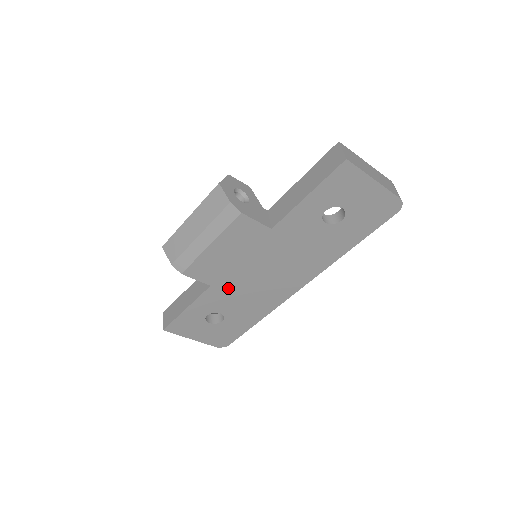
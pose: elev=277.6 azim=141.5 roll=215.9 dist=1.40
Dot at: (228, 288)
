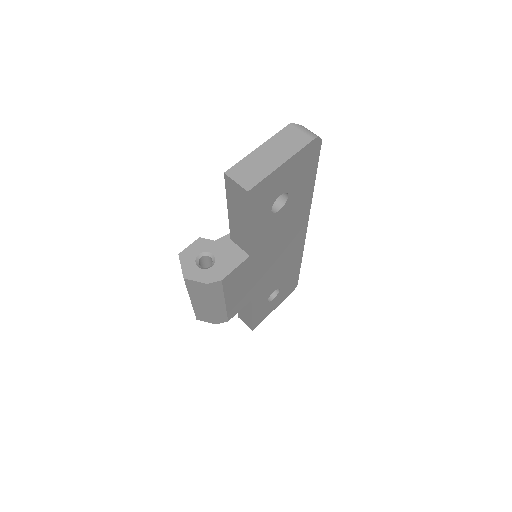
Dot at: (262, 287)
